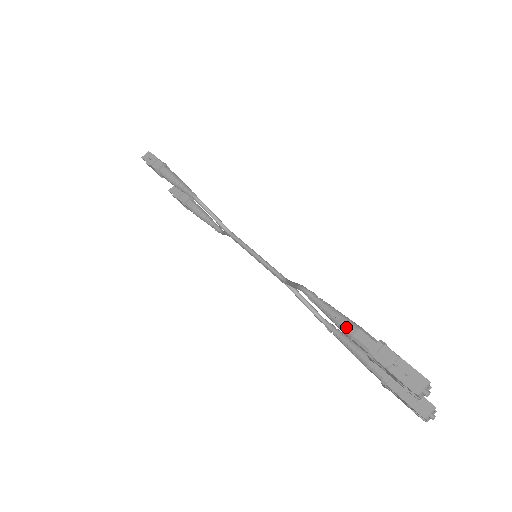
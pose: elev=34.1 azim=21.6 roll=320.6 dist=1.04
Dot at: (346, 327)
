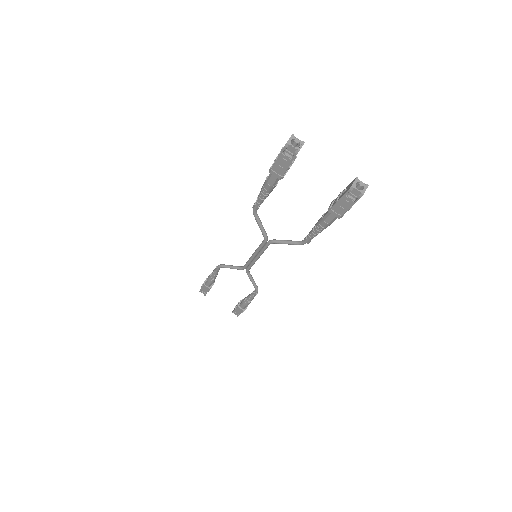
Dot at: (264, 183)
